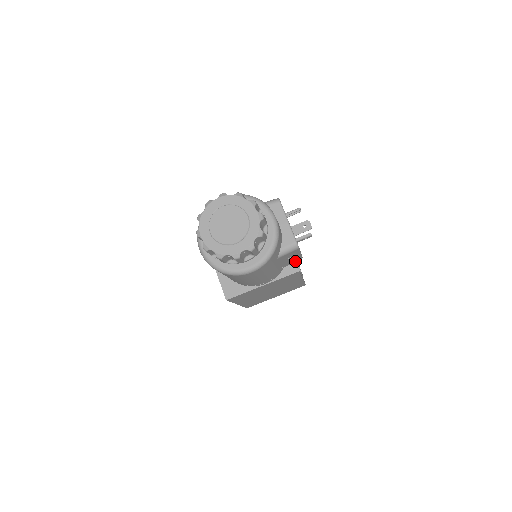
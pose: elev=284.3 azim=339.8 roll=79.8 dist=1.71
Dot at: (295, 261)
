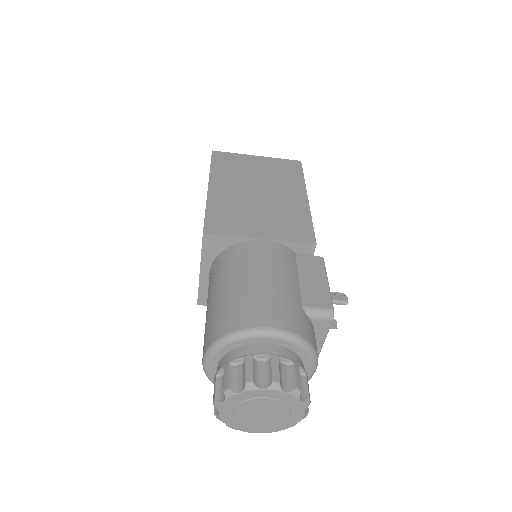
Dot at: occluded
